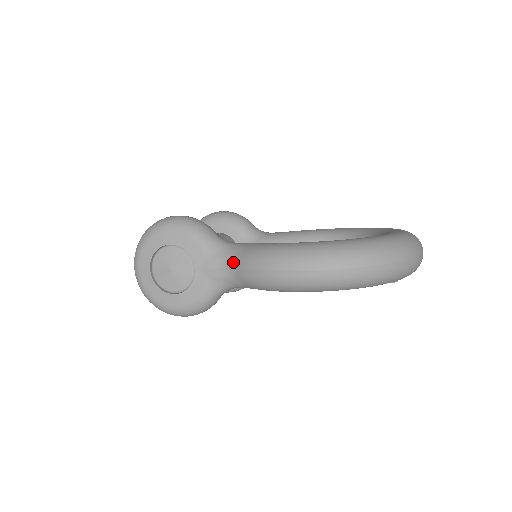
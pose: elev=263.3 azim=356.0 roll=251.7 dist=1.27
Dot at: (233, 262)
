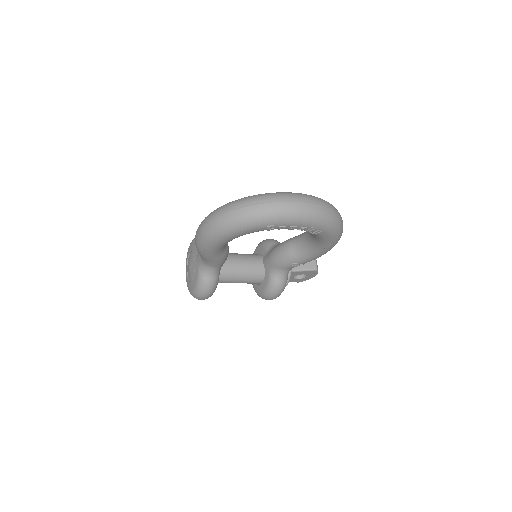
Dot at: occluded
